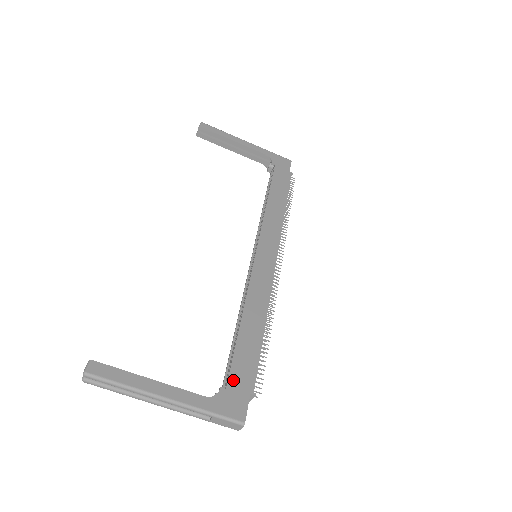
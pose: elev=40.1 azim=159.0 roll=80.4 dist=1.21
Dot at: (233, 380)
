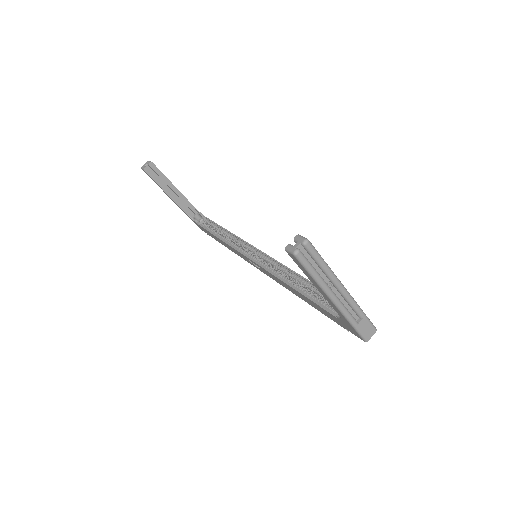
Dot at: occluded
